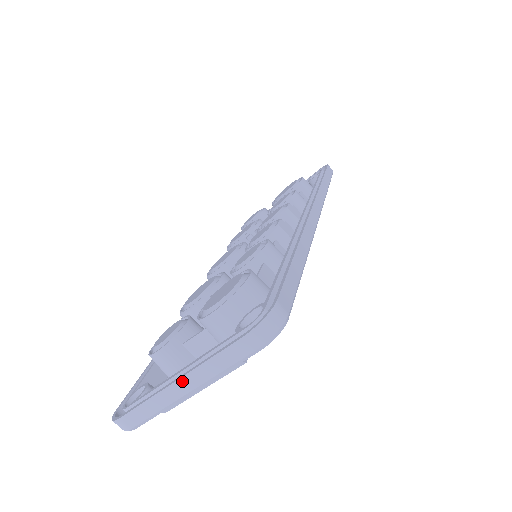
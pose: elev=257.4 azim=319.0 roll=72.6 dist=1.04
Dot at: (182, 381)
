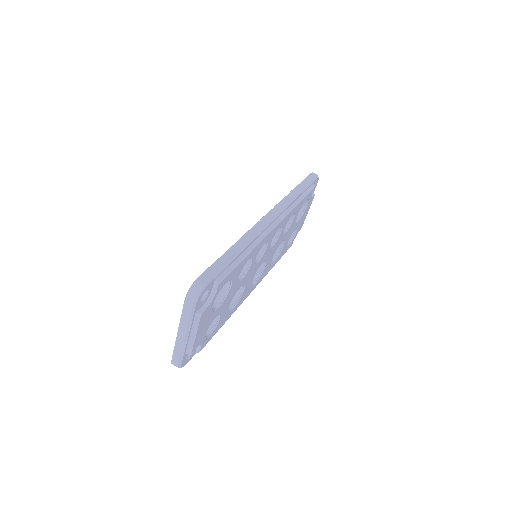
Dot at: (179, 331)
